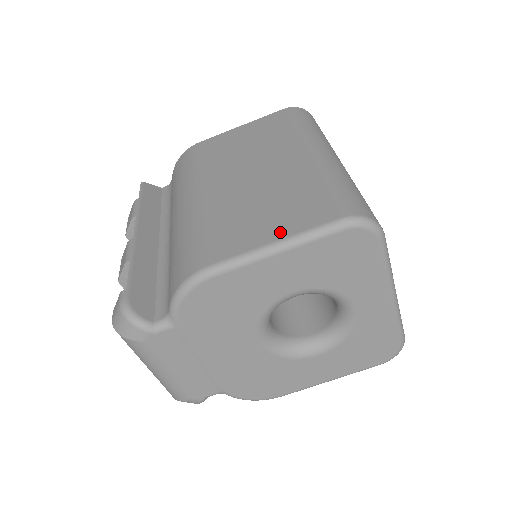
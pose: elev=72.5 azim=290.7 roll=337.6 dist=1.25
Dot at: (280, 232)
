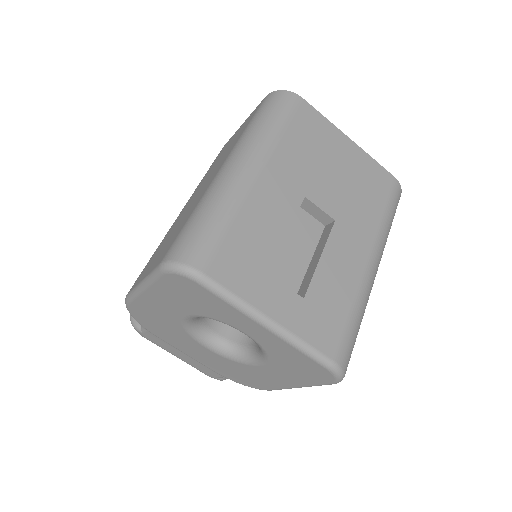
Dot at: (149, 270)
